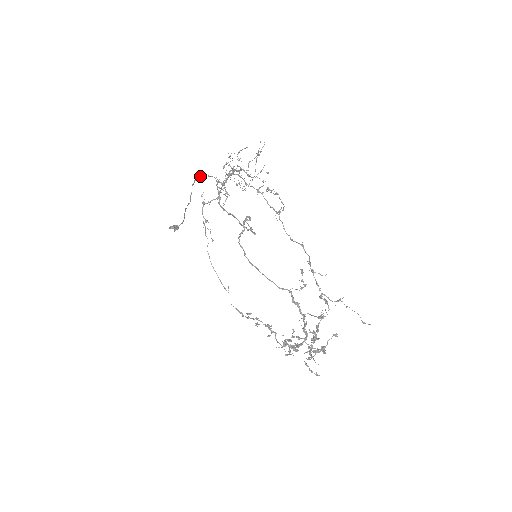
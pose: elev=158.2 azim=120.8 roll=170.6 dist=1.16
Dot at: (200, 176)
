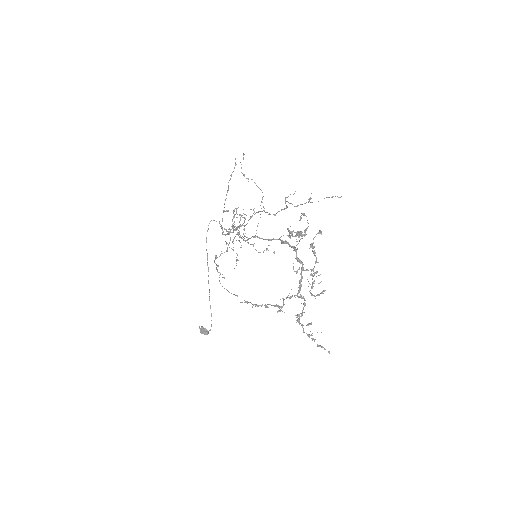
Dot at: (208, 225)
